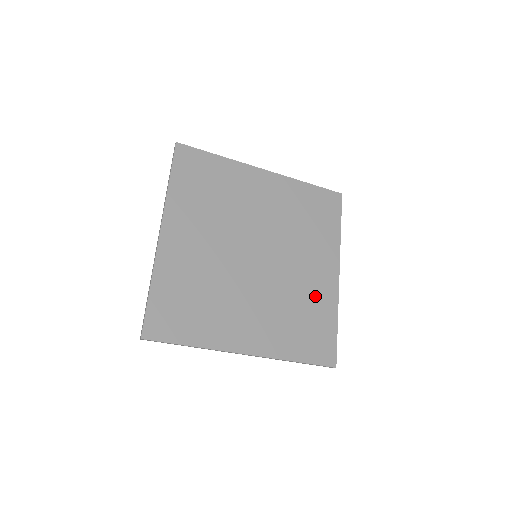
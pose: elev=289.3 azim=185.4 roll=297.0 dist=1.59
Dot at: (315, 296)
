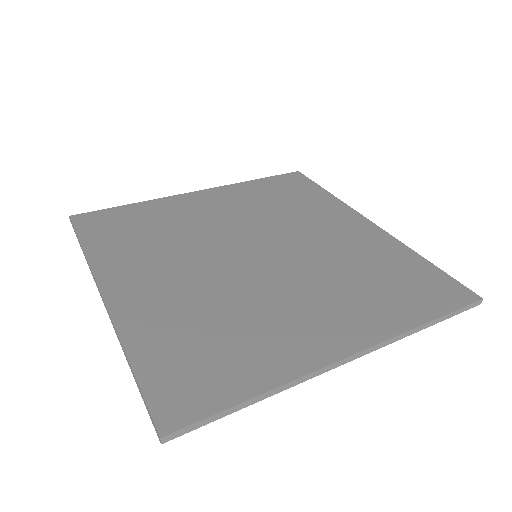
Dot at: (272, 336)
